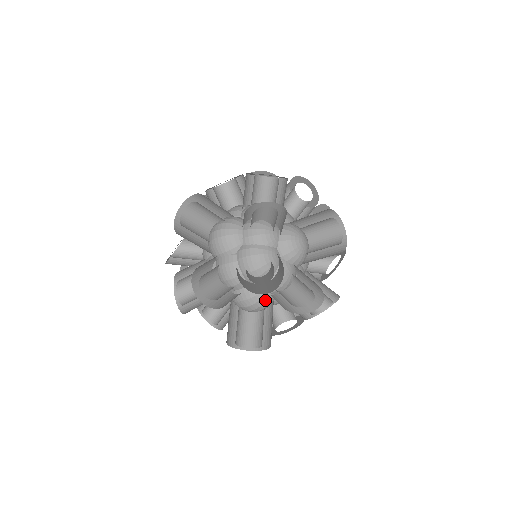
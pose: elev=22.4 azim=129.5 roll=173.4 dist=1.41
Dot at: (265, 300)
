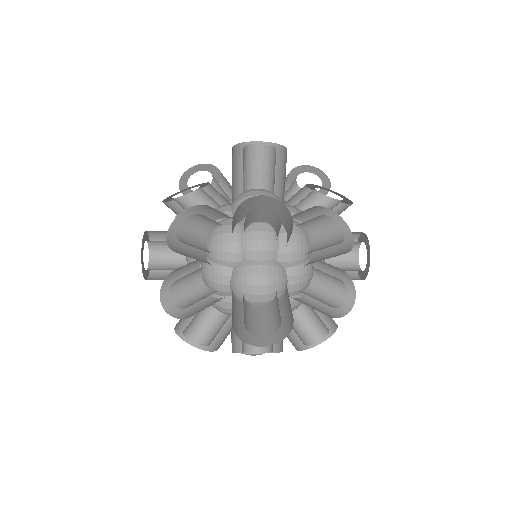
Dot at: occluded
